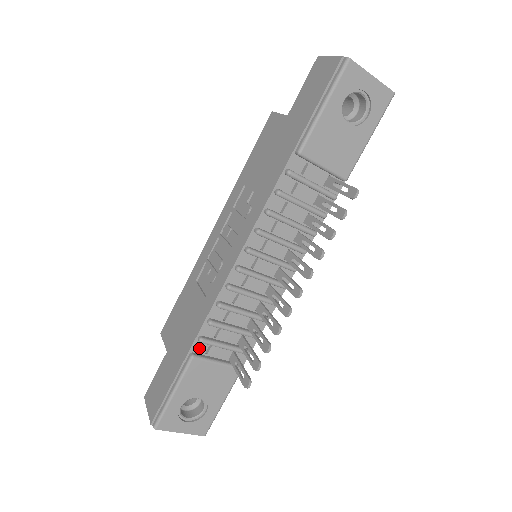
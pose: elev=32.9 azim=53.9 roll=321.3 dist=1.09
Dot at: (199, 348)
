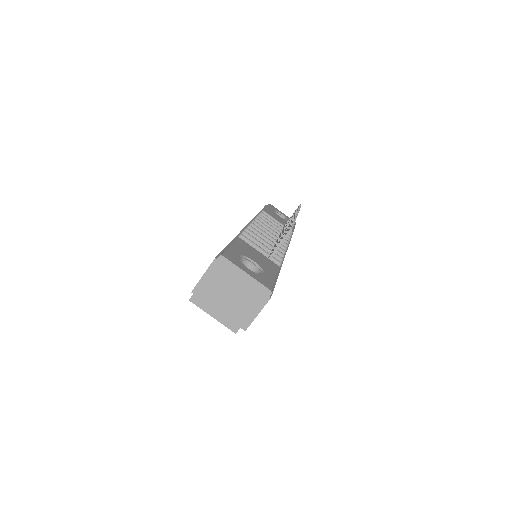
Dot at: occluded
